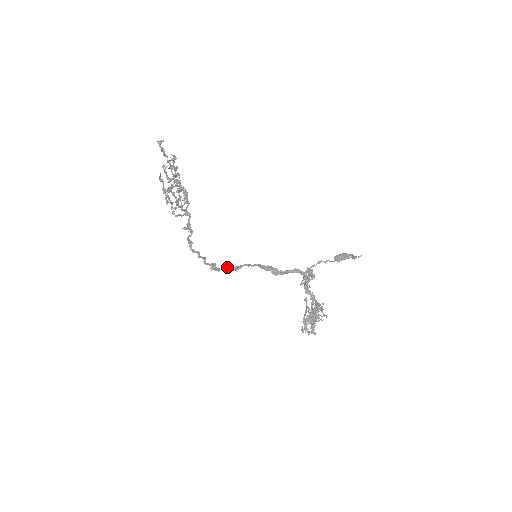
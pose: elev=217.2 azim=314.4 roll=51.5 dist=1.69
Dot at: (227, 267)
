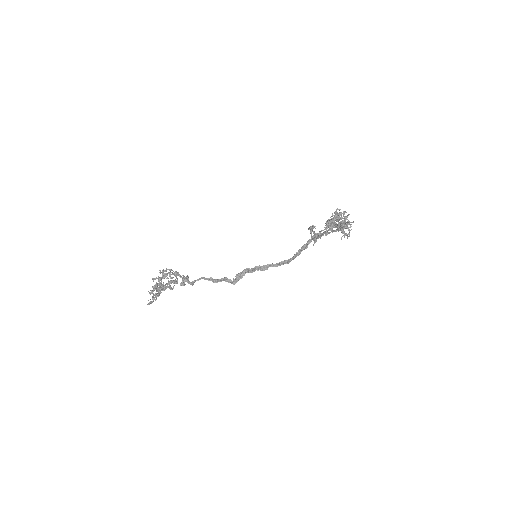
Dot at: (240, 276)
